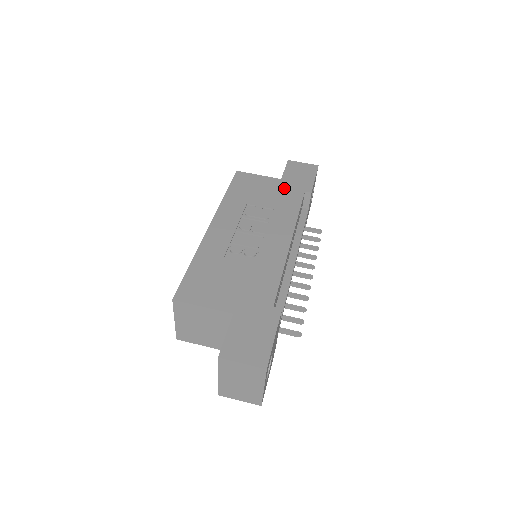
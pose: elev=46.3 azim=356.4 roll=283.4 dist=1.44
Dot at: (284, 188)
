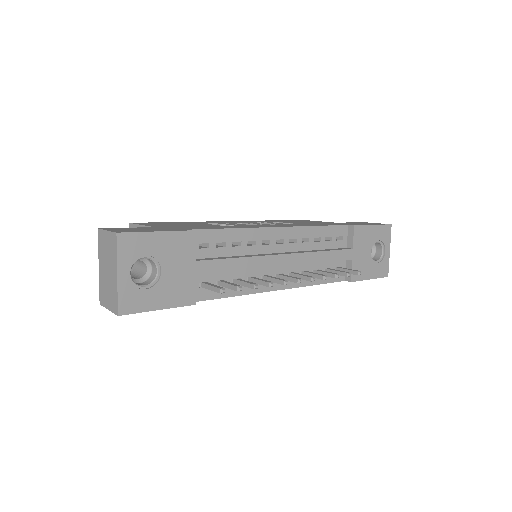
Dot at: (330, 223)
